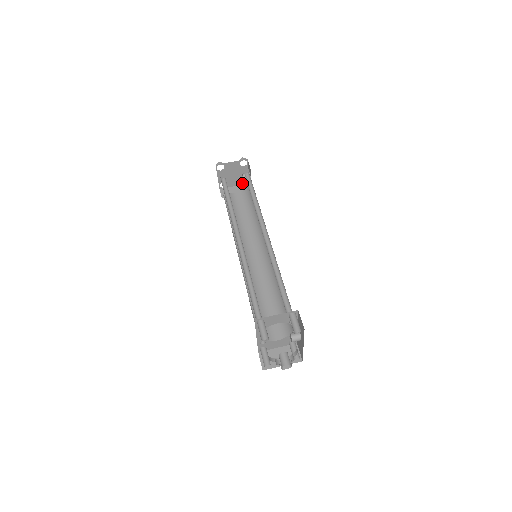
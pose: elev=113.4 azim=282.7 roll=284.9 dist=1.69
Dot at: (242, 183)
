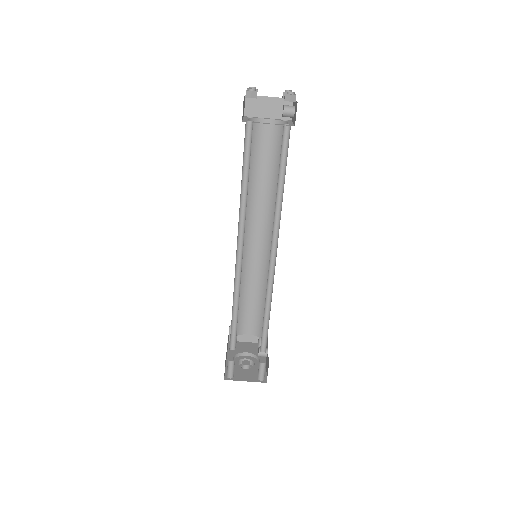
Dot at: (282, 97)
